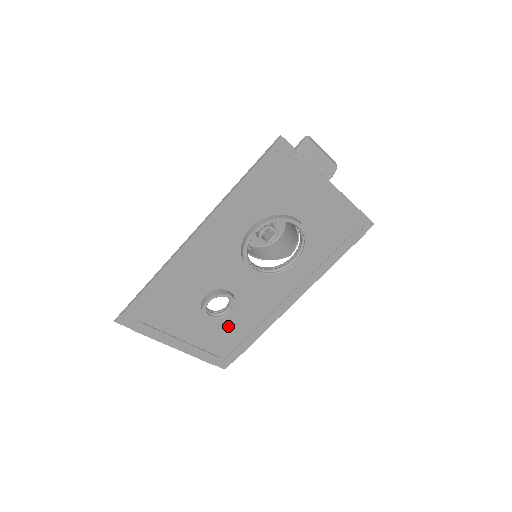
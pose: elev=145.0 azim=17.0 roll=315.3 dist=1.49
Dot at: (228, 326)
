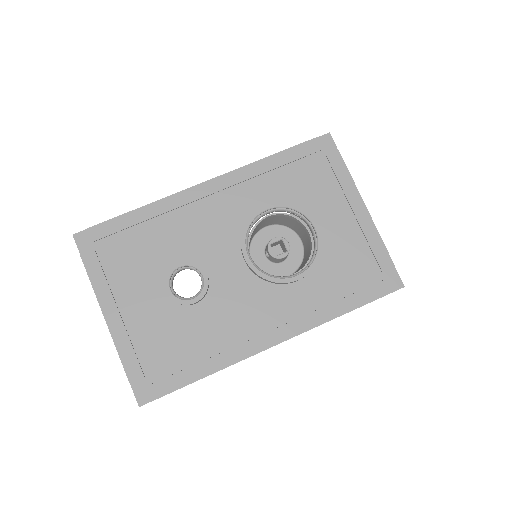
Dot at: (181, 328)
